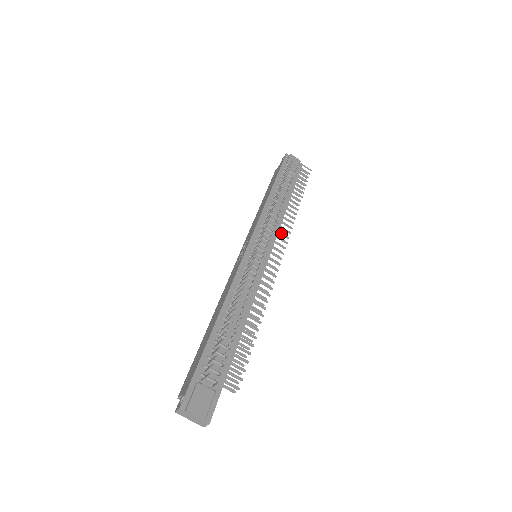
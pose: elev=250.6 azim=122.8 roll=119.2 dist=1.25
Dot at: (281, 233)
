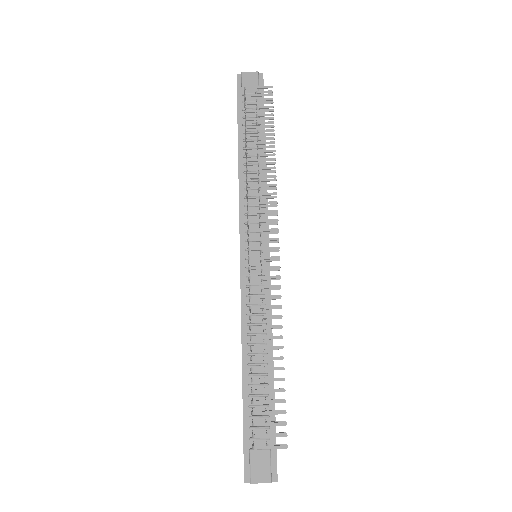
Dot at: (266, 221)
